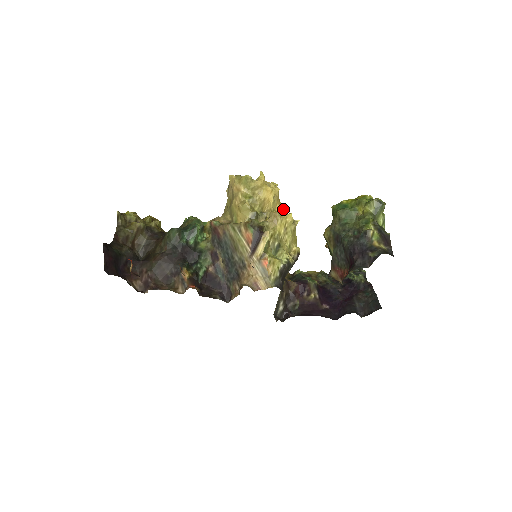
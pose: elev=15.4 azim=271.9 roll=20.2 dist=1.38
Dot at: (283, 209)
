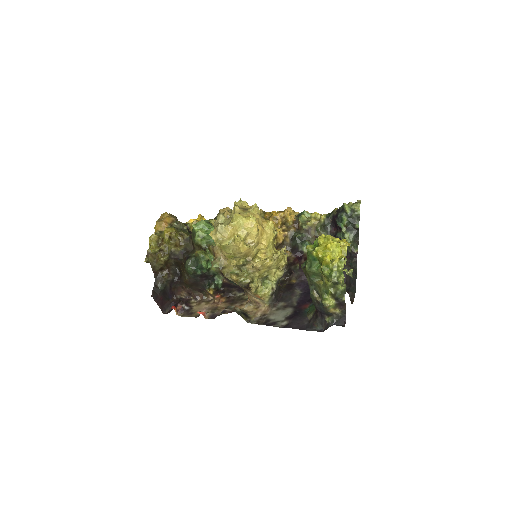
Dot at: (266, 239)
